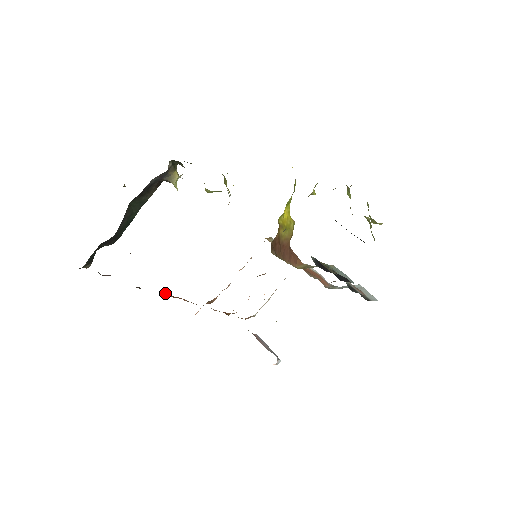
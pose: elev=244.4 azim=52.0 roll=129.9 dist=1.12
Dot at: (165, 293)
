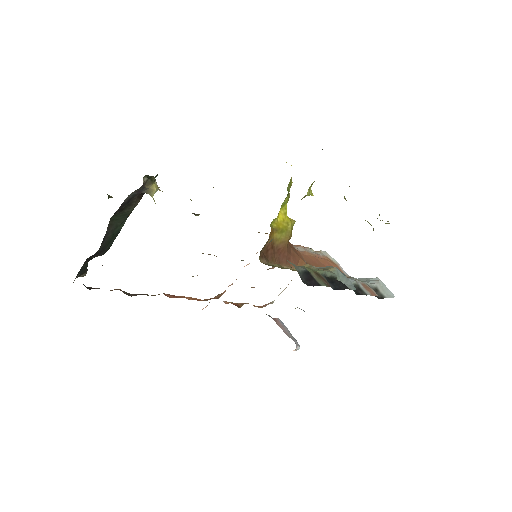
Dot at: (165, 294)
